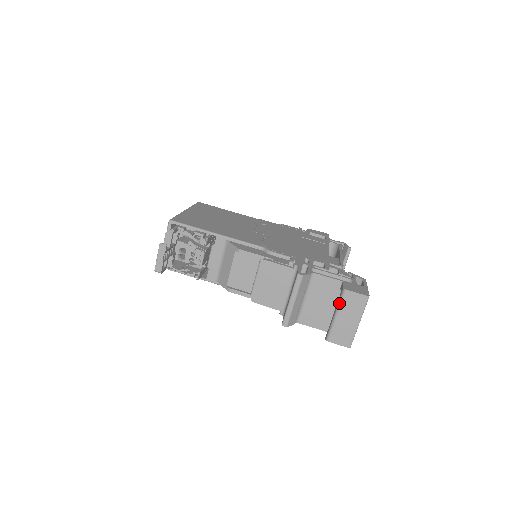
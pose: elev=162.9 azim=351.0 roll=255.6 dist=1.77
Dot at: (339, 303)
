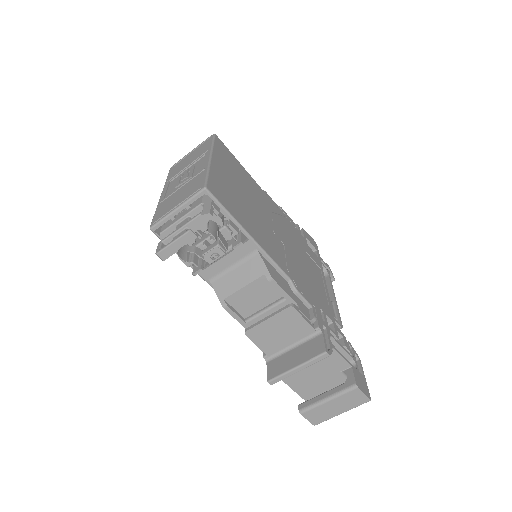
Dot at: (341, 393)
